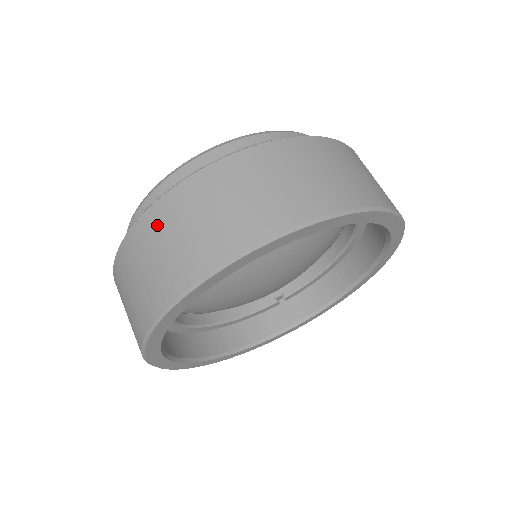
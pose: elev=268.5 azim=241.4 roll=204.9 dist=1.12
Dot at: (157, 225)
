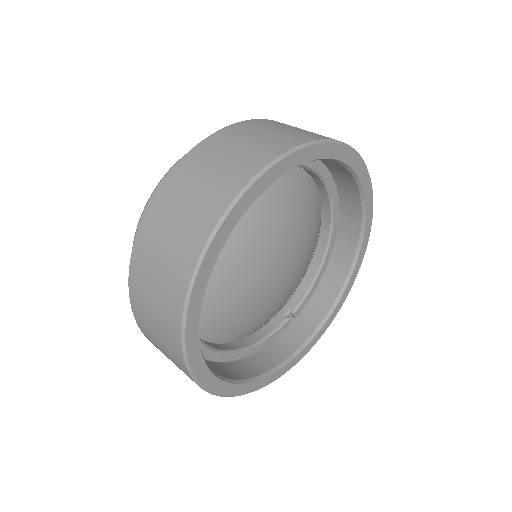
Dot at: (166, 203)
